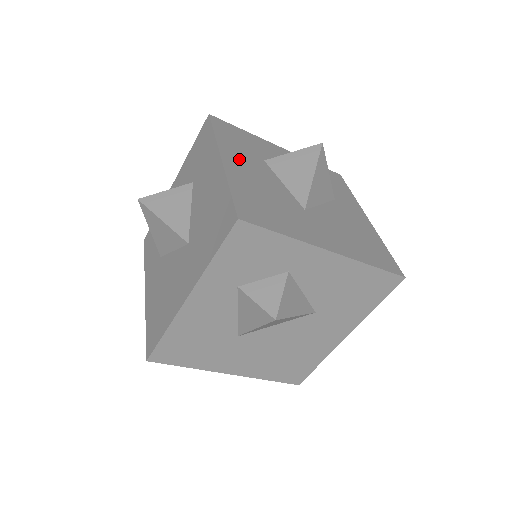
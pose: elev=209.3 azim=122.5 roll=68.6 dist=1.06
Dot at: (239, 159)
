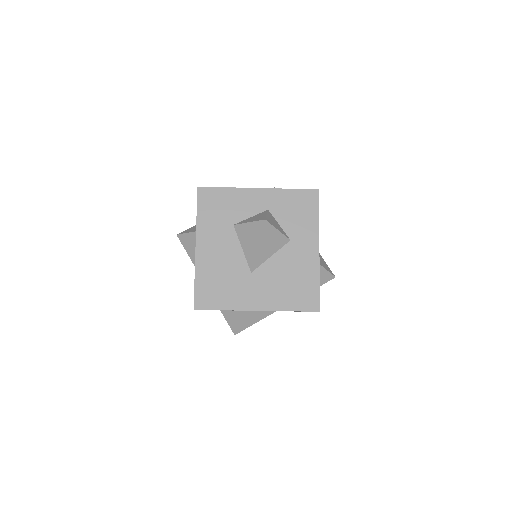
Dot at: (210, 239)
